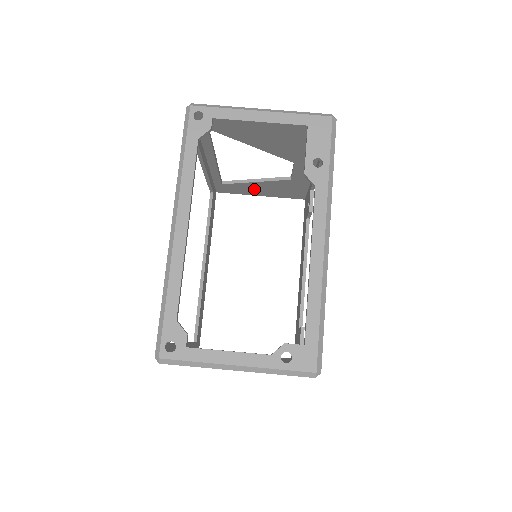
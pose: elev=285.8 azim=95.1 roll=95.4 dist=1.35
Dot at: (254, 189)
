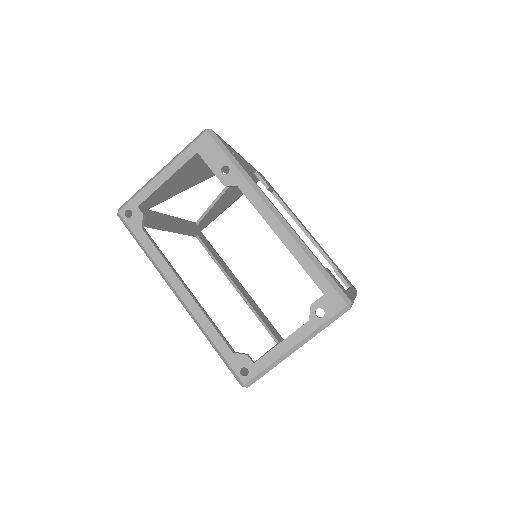
Dot at: (221, 207)
